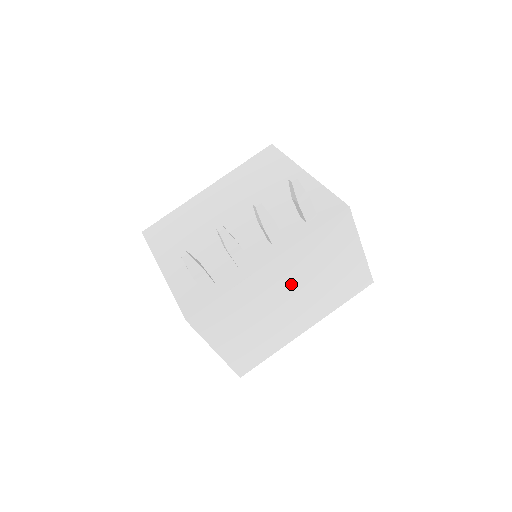
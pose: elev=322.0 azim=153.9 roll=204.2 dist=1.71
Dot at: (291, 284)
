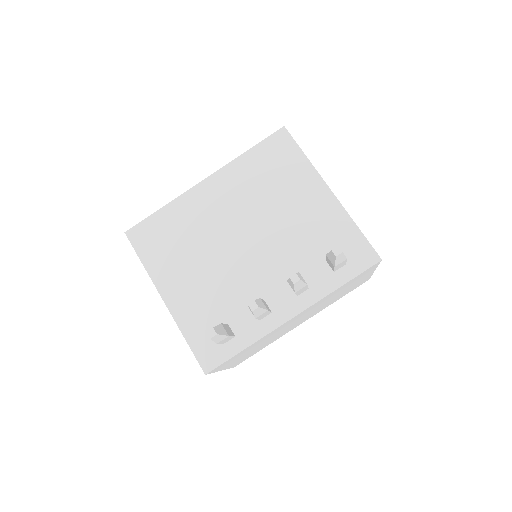
Dot at: (304, 315)
